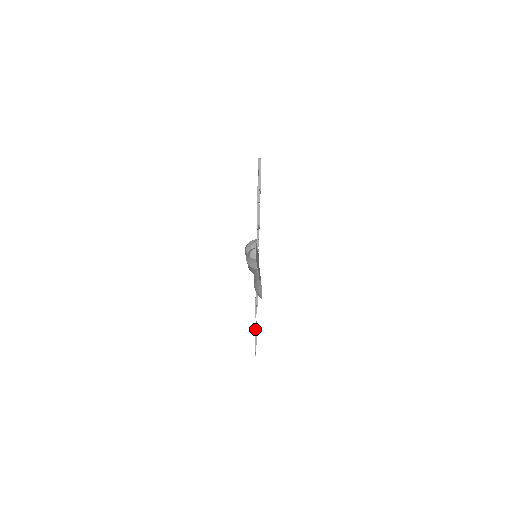
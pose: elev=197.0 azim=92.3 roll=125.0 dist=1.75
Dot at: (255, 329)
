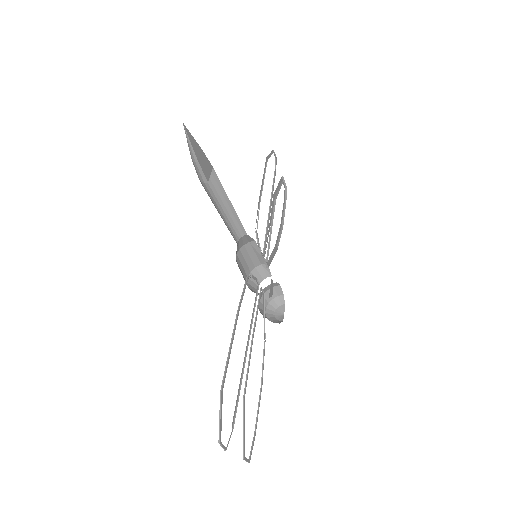
Dot at: (238, 395)
